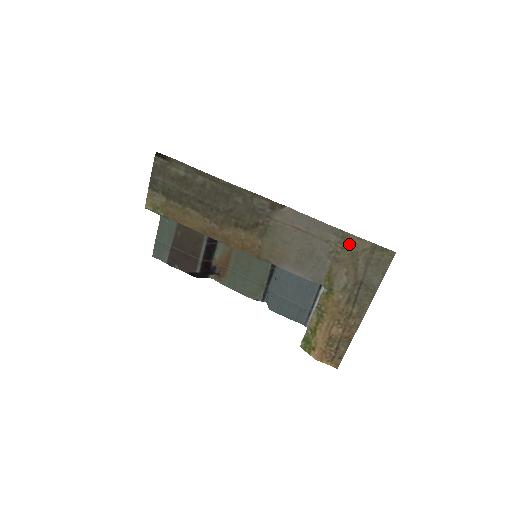
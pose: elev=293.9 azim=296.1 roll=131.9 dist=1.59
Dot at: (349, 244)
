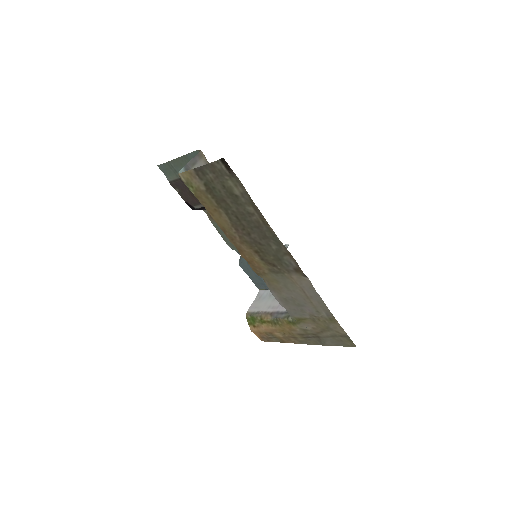
Dot at: (331, 324)
